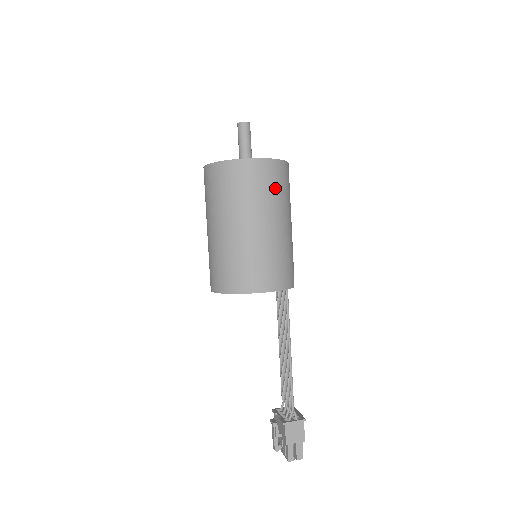
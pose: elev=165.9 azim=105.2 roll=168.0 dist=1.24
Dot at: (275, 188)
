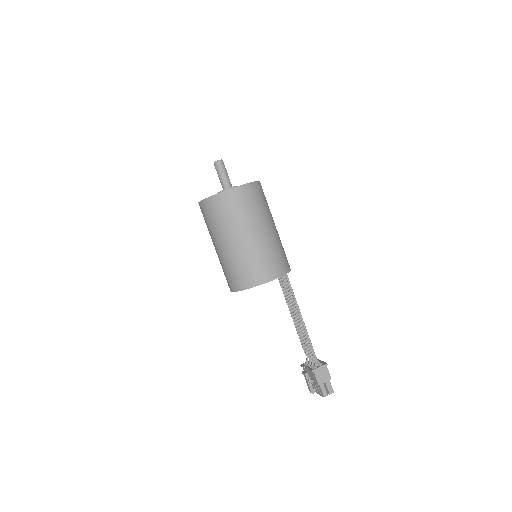
Dot at: (257, 203)
